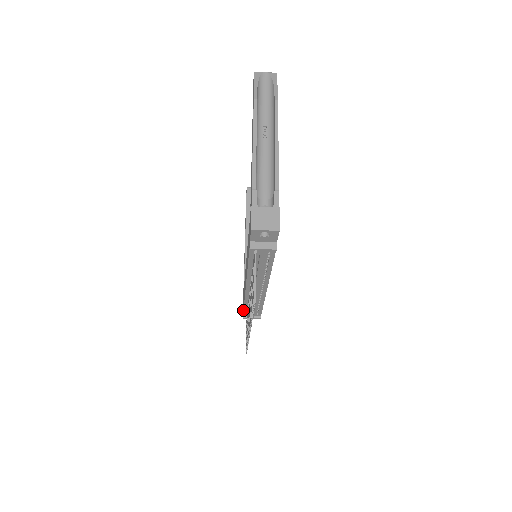
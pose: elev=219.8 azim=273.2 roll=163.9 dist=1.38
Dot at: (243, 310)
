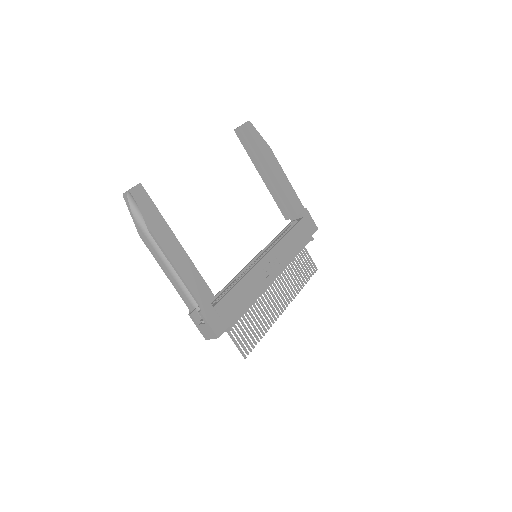
Dot at: occluded
